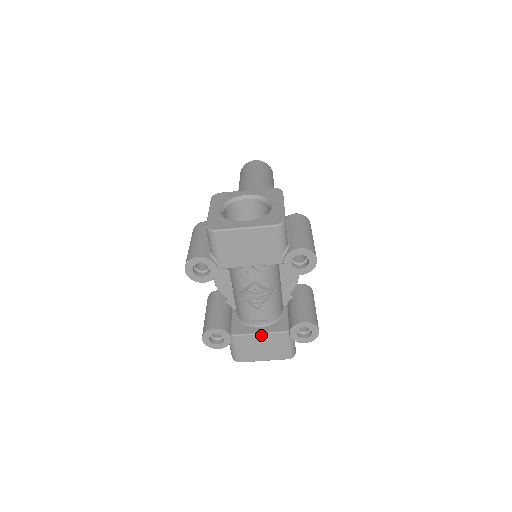
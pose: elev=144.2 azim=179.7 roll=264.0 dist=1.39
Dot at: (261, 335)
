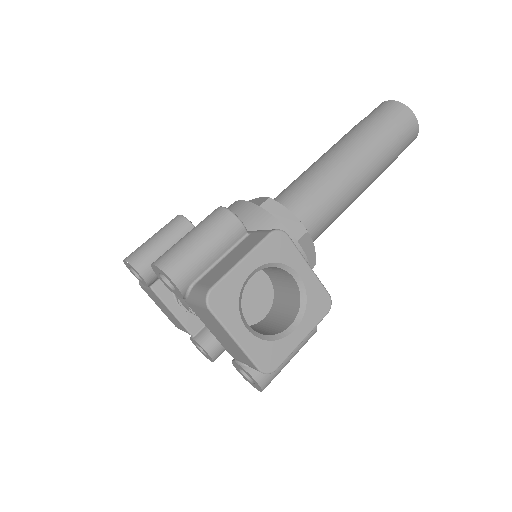
Dot at: (171, 313)
